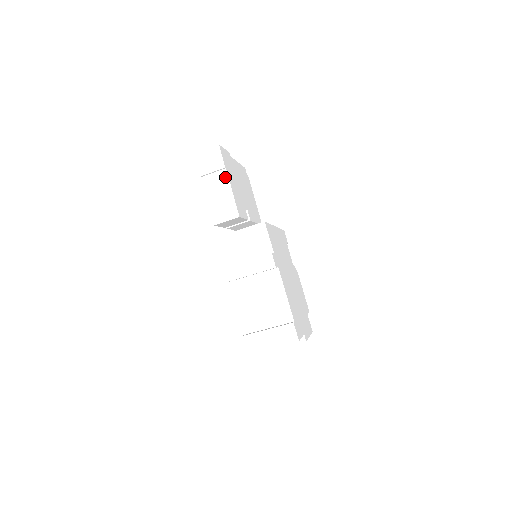
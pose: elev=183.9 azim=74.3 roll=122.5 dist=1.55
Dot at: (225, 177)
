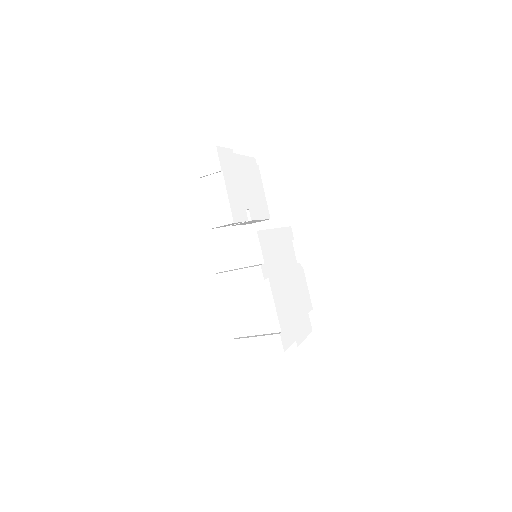
Dot at: (221, 180)
